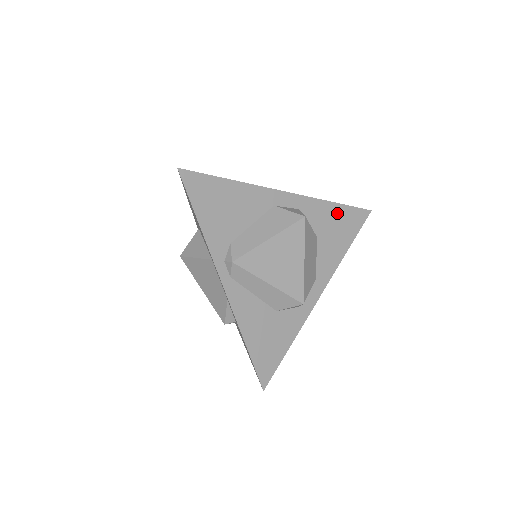
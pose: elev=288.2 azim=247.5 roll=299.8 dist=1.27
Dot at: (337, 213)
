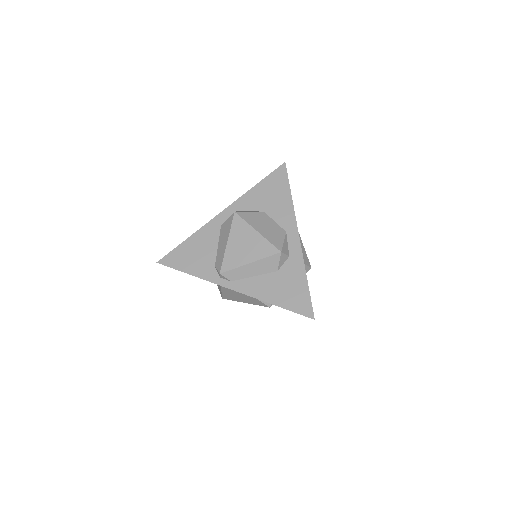
Dot at: (263, 188)
